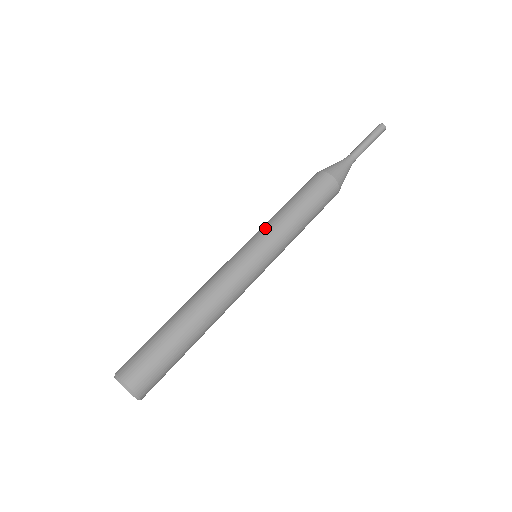
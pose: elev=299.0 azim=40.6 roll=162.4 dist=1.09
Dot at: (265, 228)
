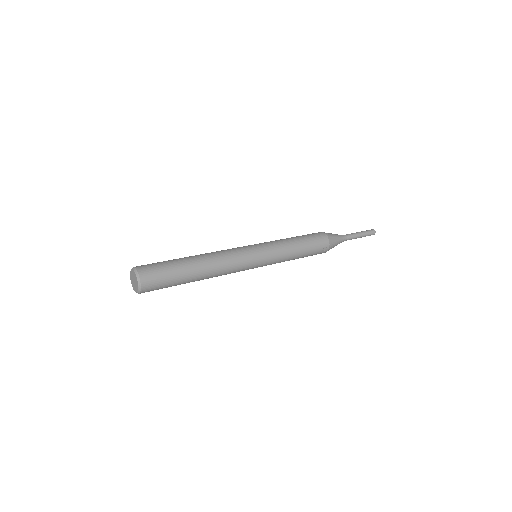
Dot at: occluded
